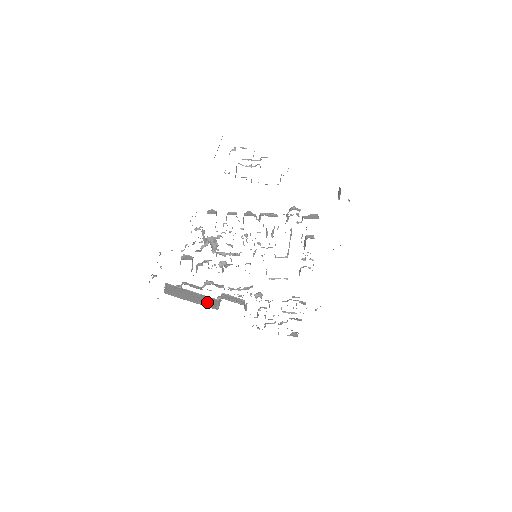
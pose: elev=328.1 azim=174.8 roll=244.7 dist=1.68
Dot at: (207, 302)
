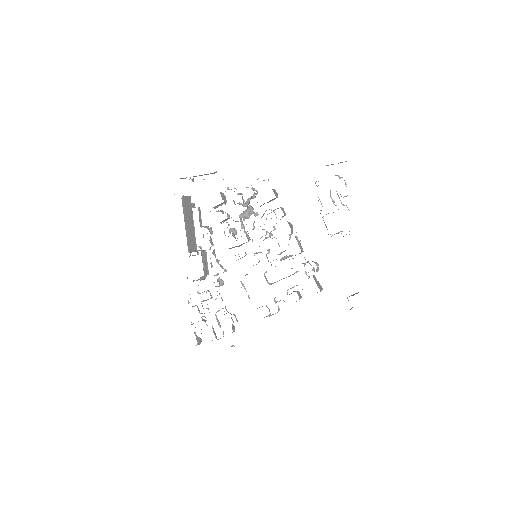
Dot at: (191, 240)
